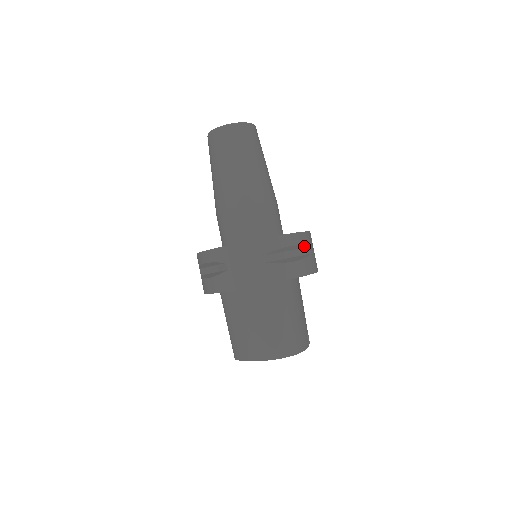
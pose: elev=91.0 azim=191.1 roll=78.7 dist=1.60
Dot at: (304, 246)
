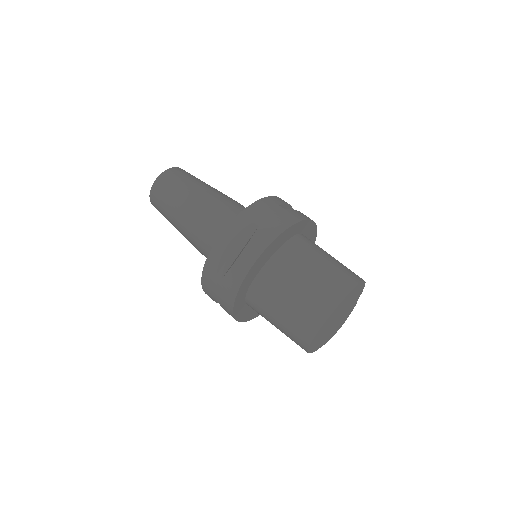
Dot at: occluded
